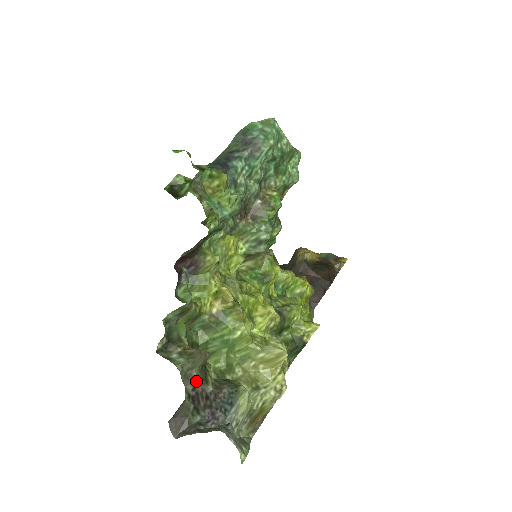
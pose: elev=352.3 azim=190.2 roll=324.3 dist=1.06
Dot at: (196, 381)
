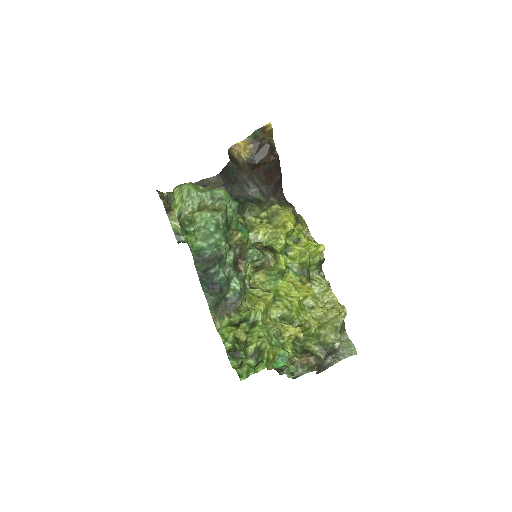
Dot at: (317, 364)
